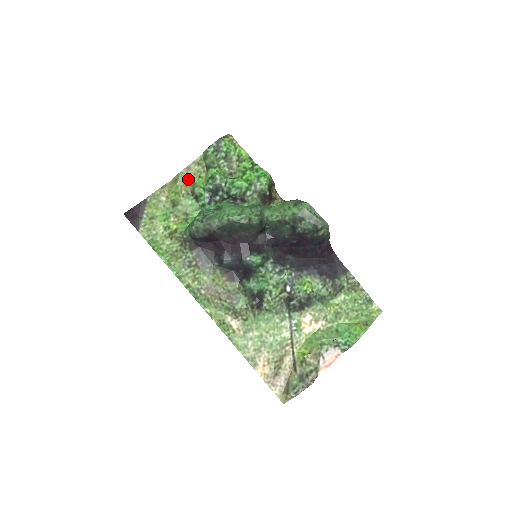
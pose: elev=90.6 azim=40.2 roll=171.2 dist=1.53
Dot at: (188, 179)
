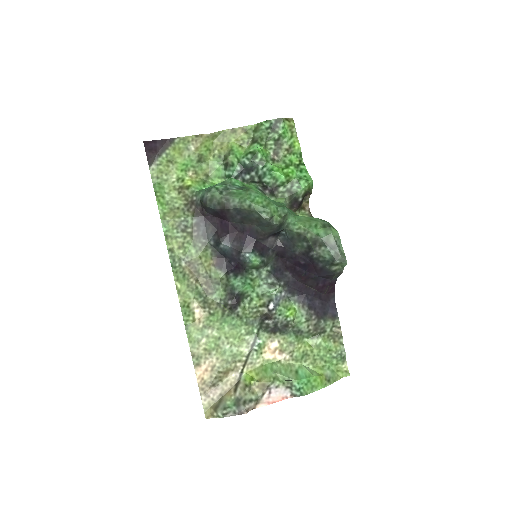
Dot at: (228, 142)
